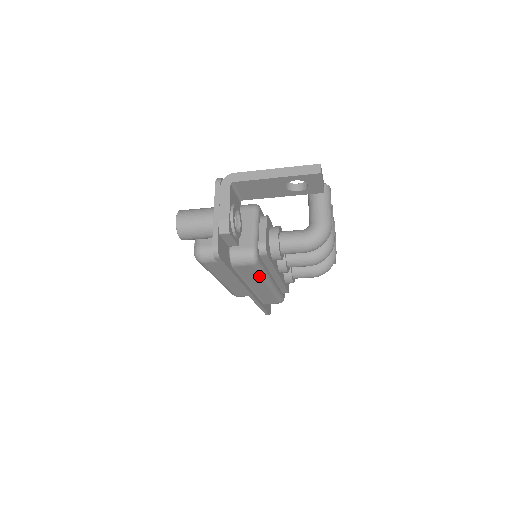
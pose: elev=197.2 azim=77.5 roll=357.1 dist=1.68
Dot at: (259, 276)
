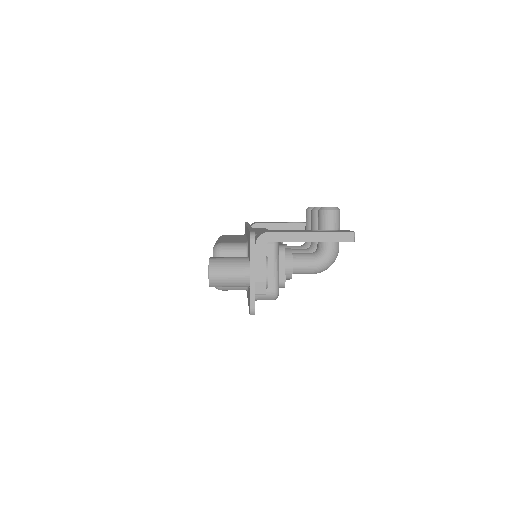
Dot at: occluded
